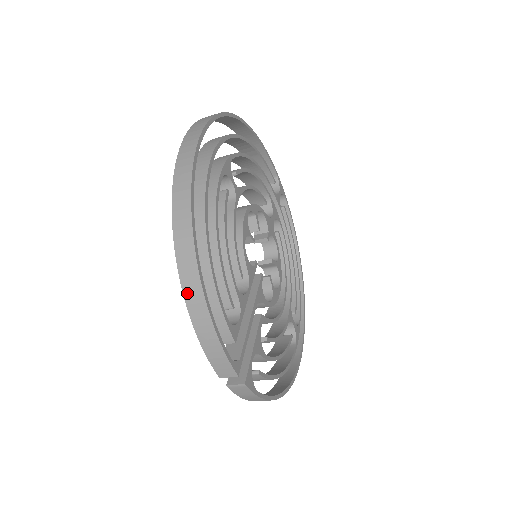
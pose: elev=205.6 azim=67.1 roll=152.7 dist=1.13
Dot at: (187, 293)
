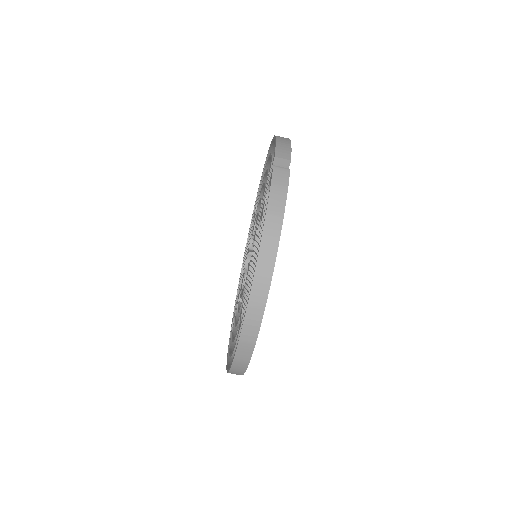
Dot at: occluded
